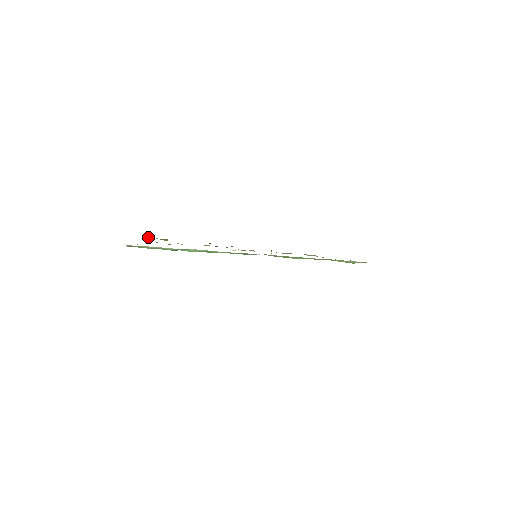
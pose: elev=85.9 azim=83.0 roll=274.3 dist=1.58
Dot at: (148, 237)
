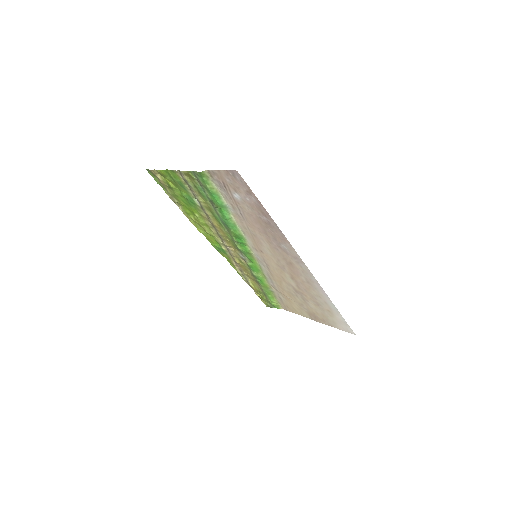
Dot at: occluded
